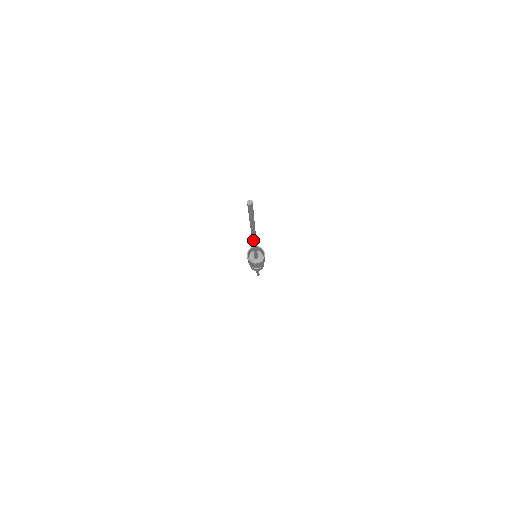
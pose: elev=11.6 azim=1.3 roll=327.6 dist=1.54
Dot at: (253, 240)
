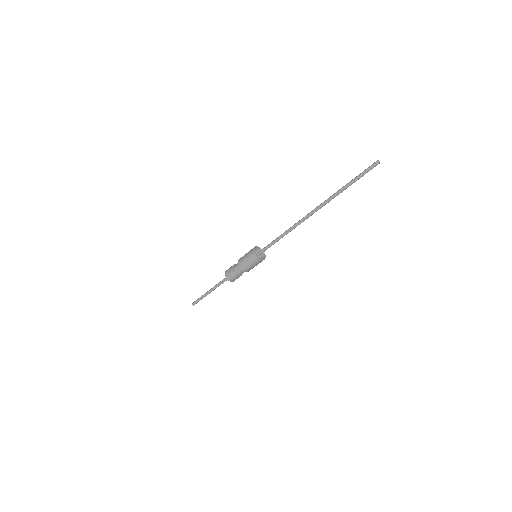
Dot at: occluded
